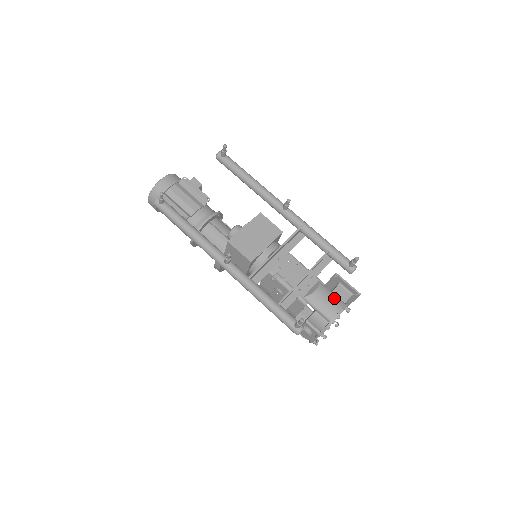
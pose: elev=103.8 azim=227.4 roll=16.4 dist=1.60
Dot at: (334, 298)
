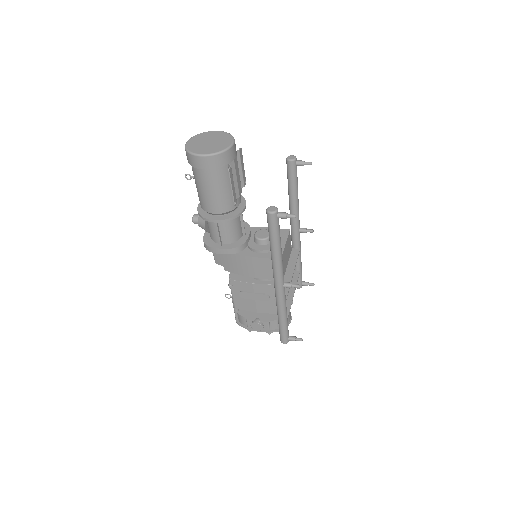
Dot at: occluded
